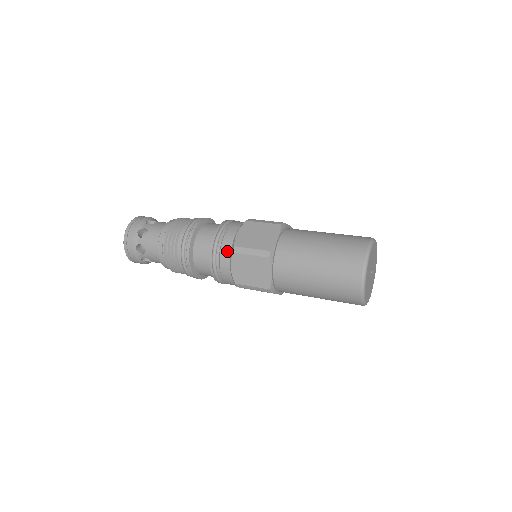
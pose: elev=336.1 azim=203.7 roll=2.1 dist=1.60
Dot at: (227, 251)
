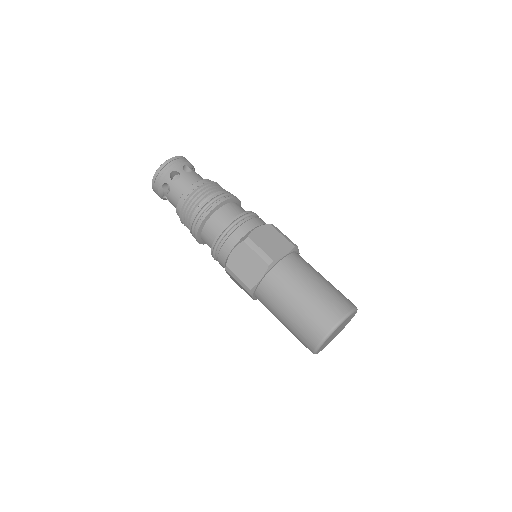
Dot at: (223, 261)
